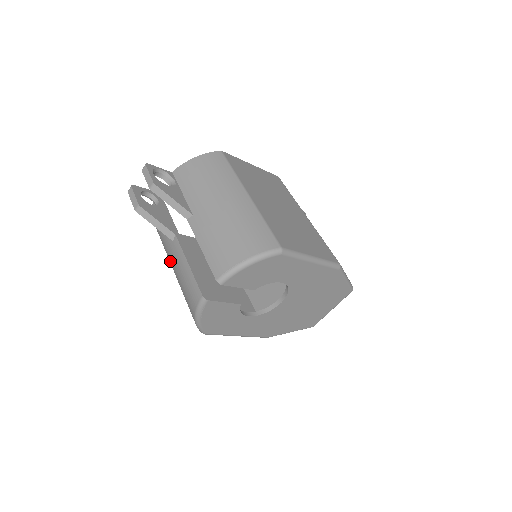
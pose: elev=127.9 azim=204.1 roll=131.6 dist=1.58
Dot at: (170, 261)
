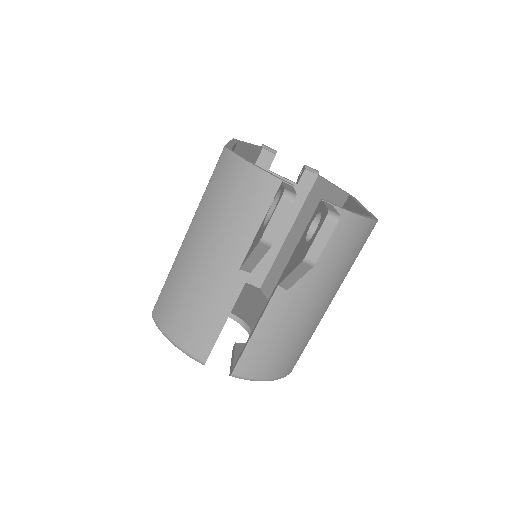
Dot at: (207, 249)
